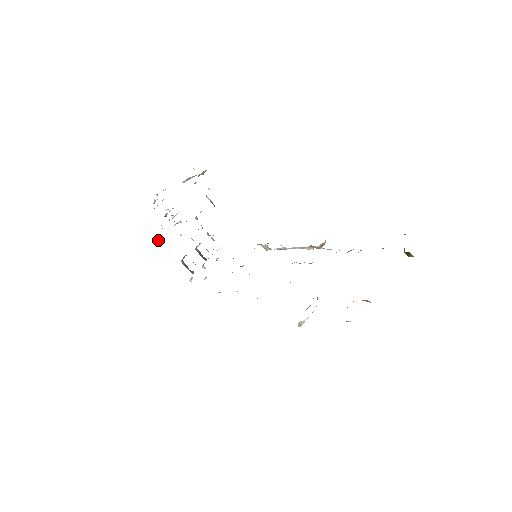
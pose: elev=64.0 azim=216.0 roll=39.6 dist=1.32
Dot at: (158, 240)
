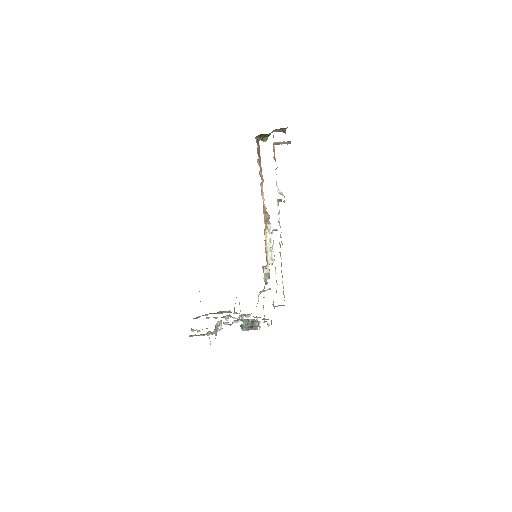
Dot at: (215, 335)
